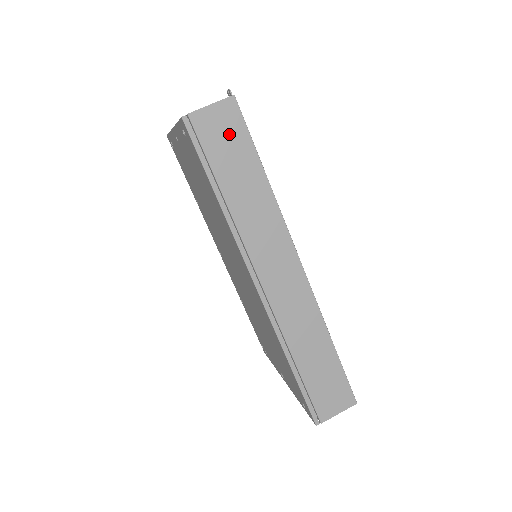
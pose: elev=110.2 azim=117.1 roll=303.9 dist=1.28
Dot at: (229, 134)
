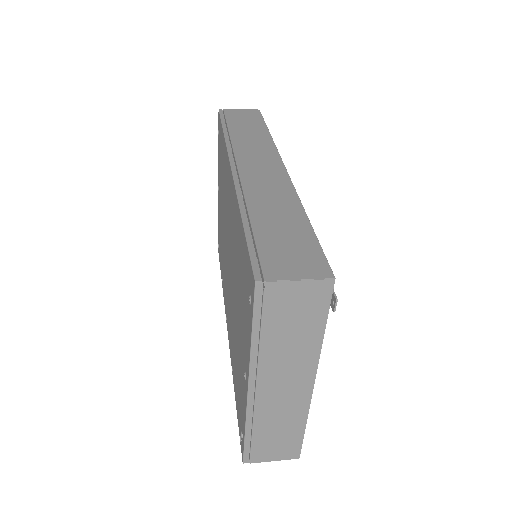
Dot at: (248, 117)
